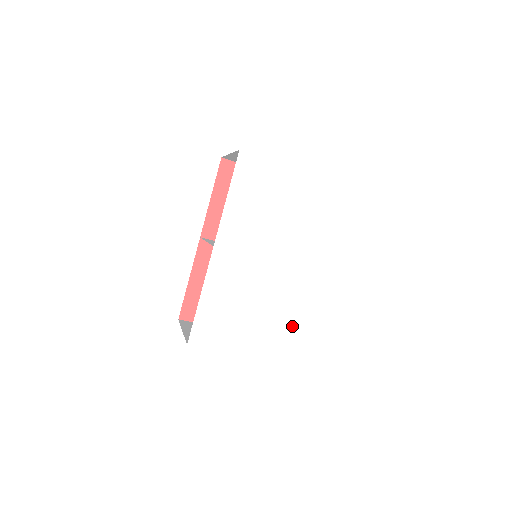
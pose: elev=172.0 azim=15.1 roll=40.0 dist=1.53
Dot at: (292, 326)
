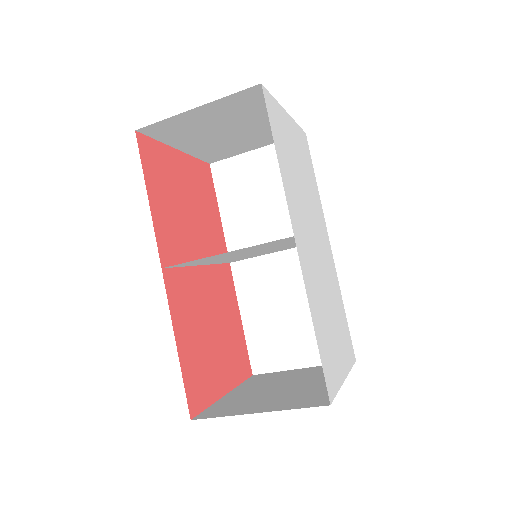
Dot at: (343, 315)
